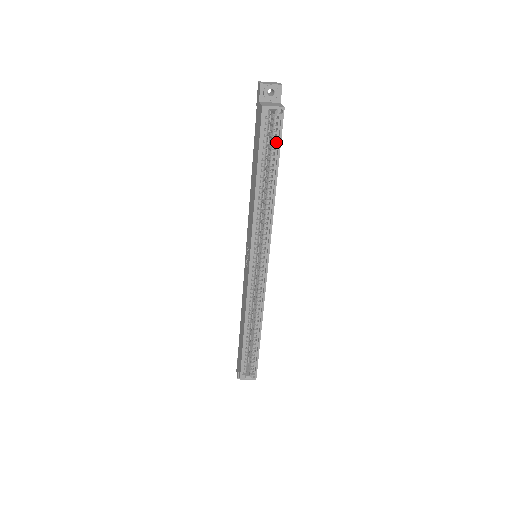
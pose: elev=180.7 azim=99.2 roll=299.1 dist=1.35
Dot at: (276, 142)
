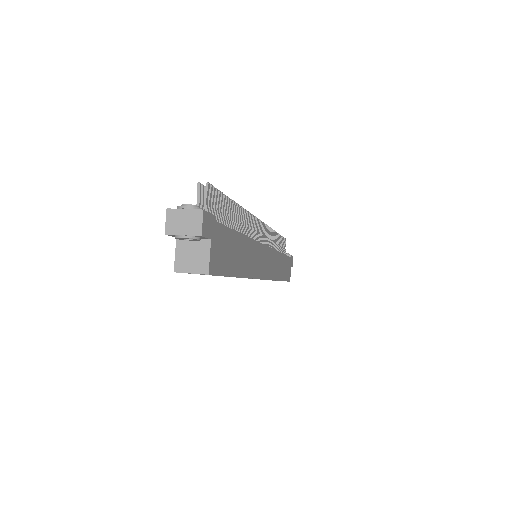
Dot at: occluded
